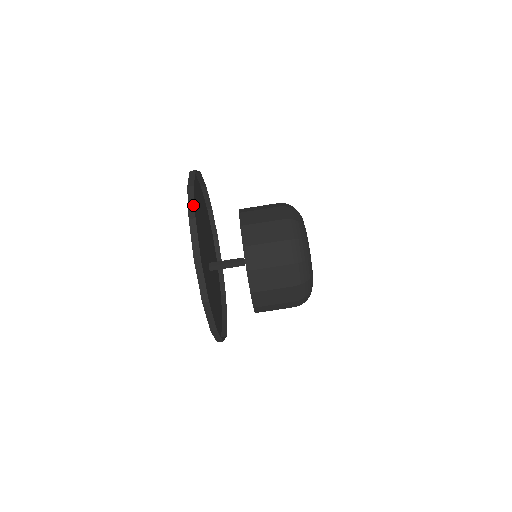
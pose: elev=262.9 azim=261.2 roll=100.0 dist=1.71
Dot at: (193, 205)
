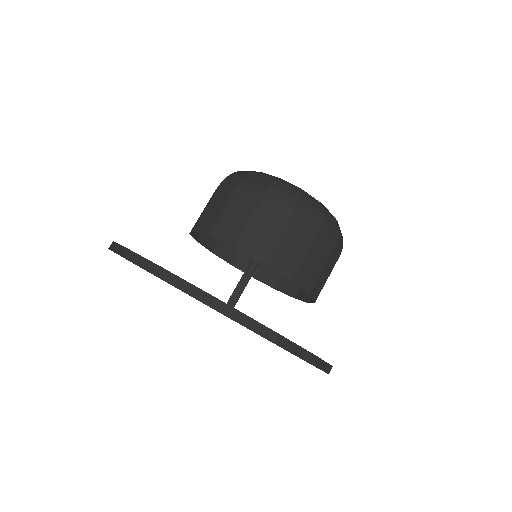
Dot at: (256, 324)
